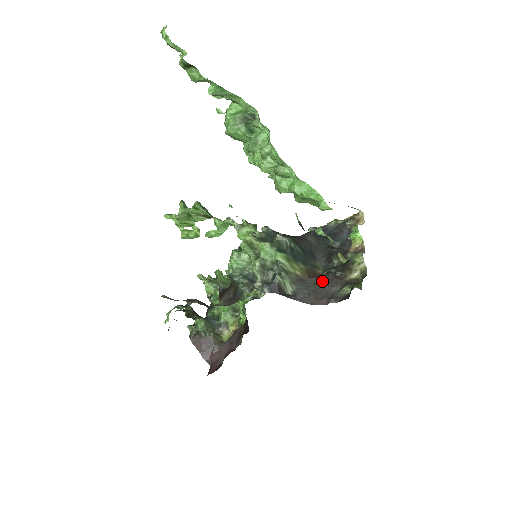
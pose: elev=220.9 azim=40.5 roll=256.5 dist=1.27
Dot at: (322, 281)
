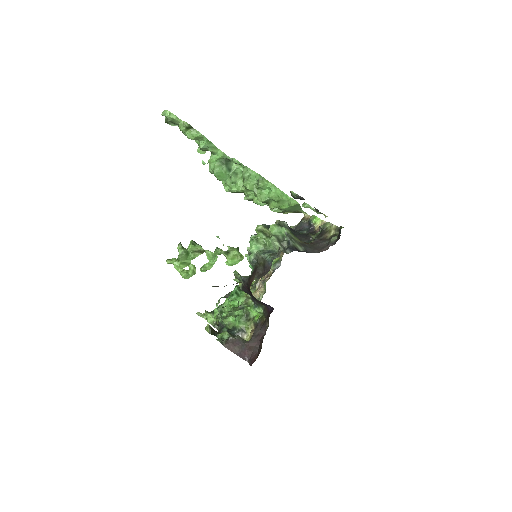
Dot at: (315, 243)
